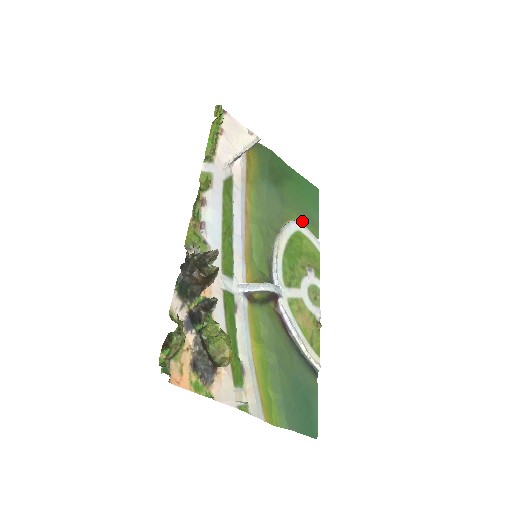
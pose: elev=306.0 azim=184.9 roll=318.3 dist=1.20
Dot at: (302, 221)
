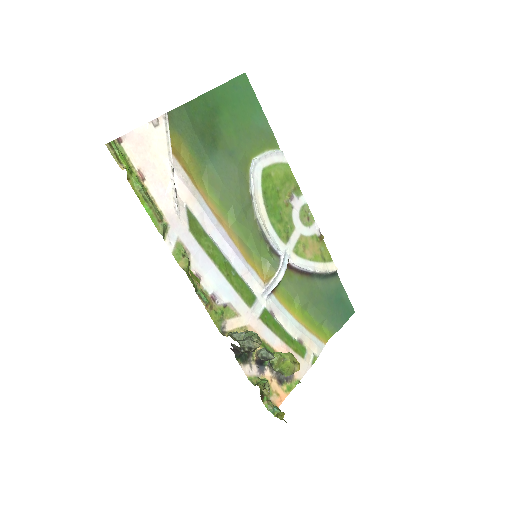
Dot at: (258, 150)
